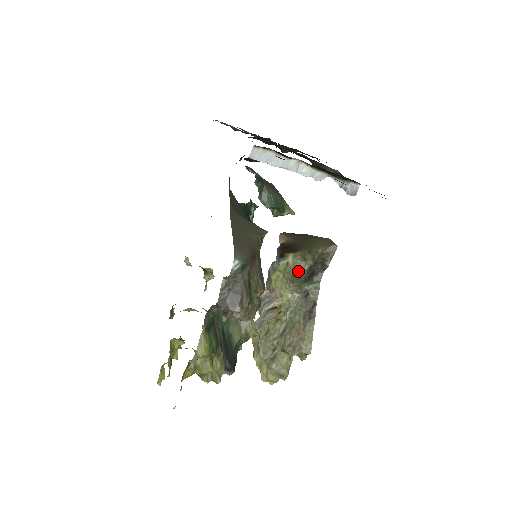
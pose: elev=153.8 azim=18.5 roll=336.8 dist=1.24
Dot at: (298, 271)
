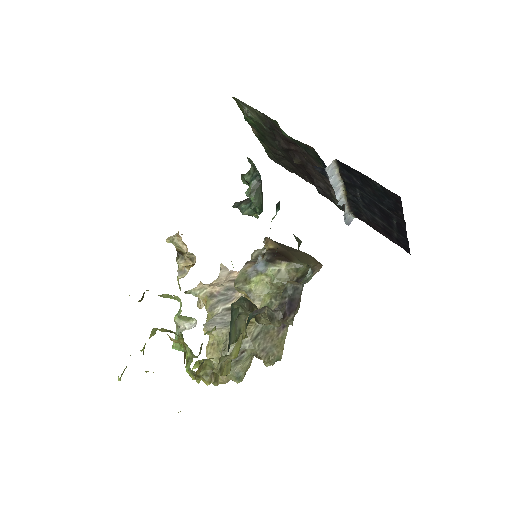
Dot at: occluded
